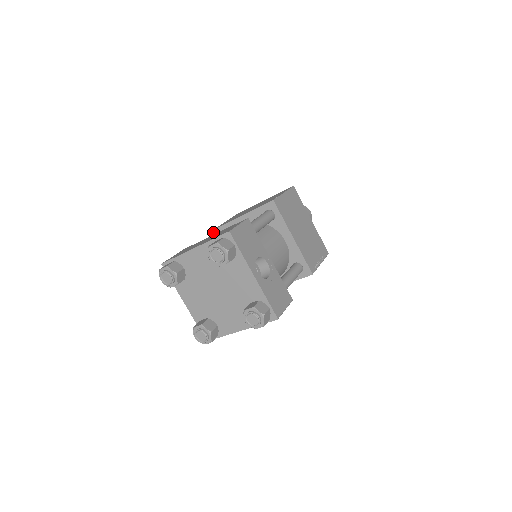
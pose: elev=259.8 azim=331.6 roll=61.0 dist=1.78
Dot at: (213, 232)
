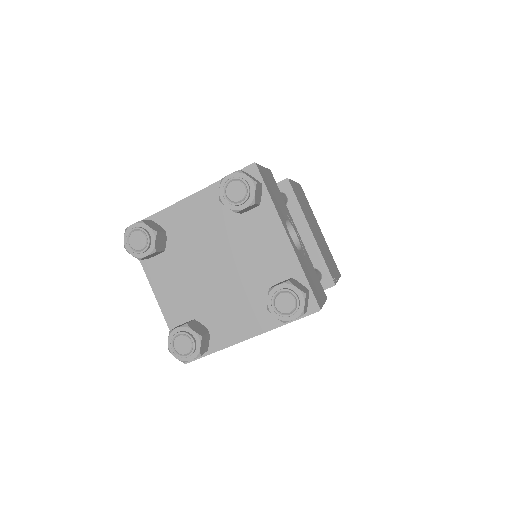
Dot at: occluded
